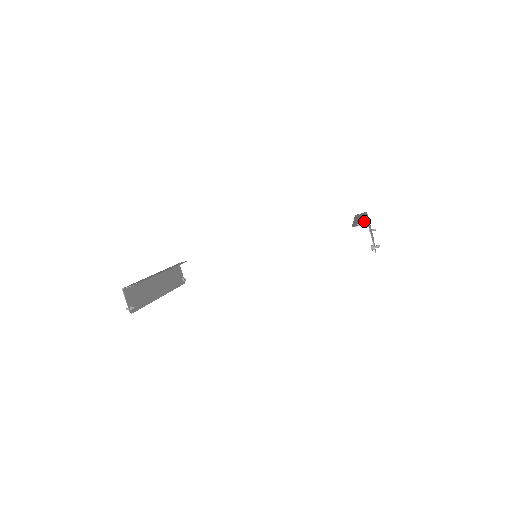
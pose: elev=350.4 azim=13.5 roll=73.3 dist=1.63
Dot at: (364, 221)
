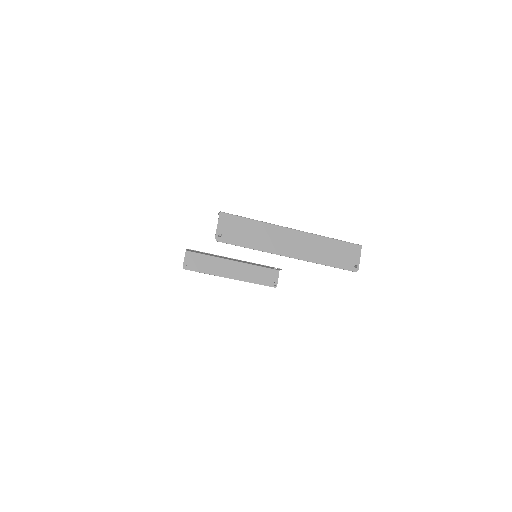
Dot at: (244, 217)
